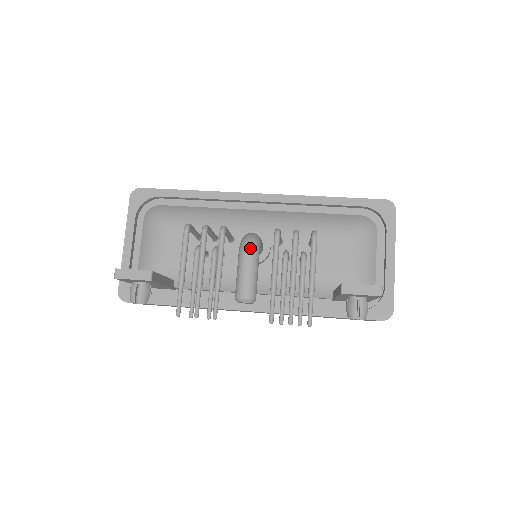
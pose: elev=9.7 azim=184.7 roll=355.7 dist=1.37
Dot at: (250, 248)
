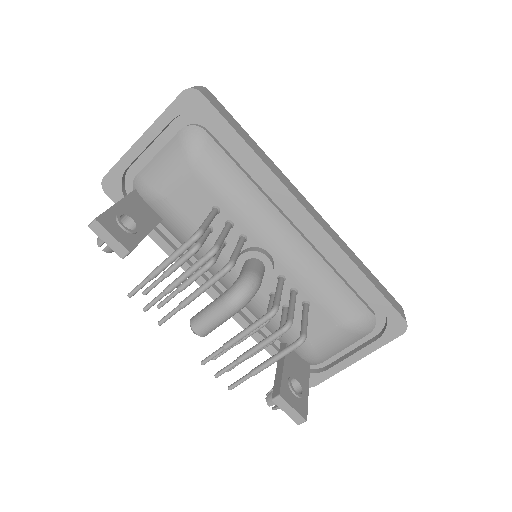
Dot at: (237, 304)
